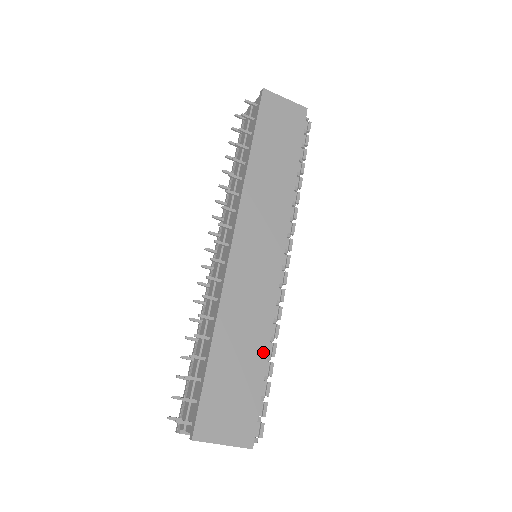
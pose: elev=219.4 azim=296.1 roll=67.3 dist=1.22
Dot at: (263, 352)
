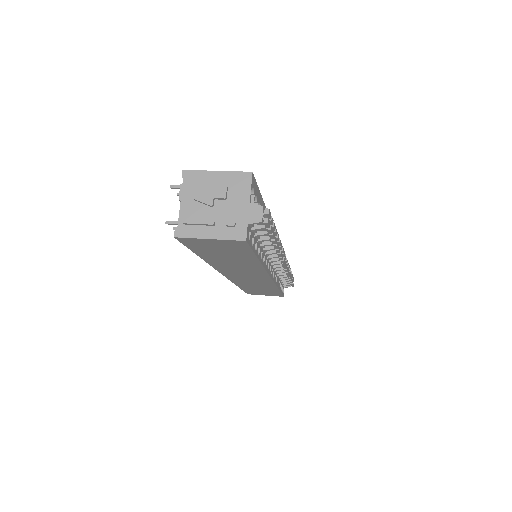
Dot at: (275, 289)
